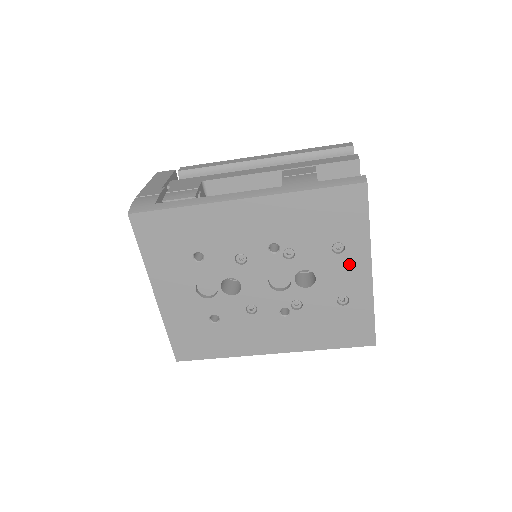
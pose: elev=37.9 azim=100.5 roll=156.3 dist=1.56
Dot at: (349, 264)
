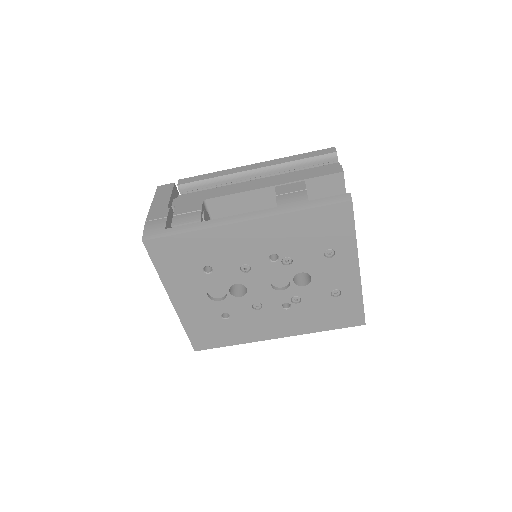
Dot at: (340, 265)
